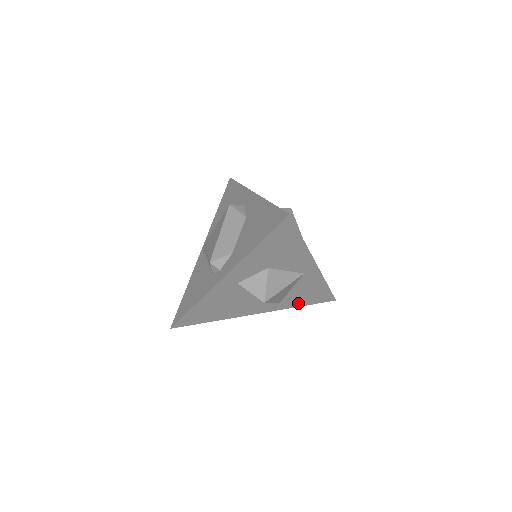
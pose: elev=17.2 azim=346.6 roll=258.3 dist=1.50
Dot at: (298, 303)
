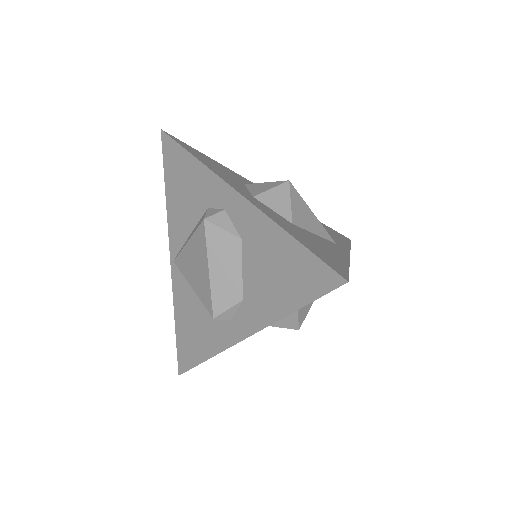
Dot at: occluded
